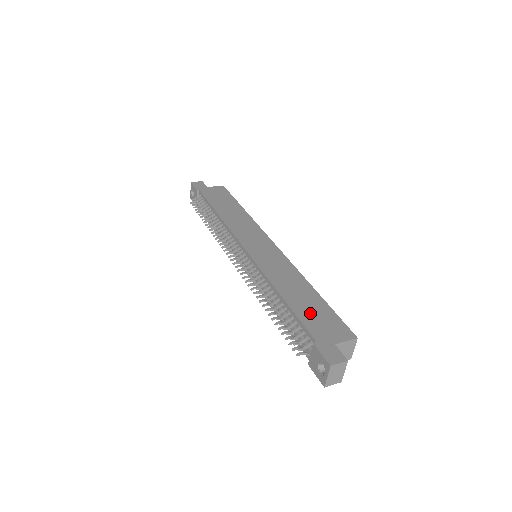
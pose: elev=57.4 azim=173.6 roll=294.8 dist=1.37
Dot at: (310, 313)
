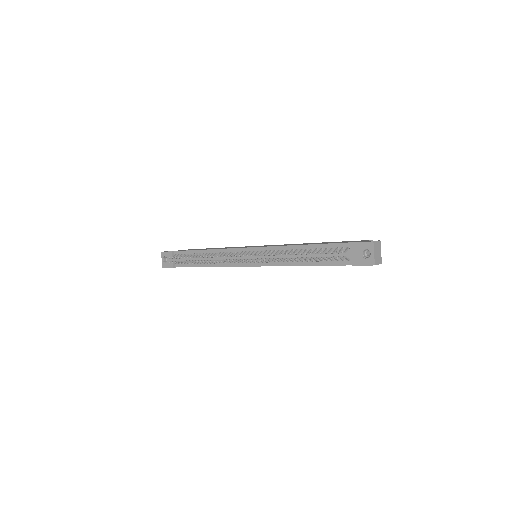
Dot at: occluded
